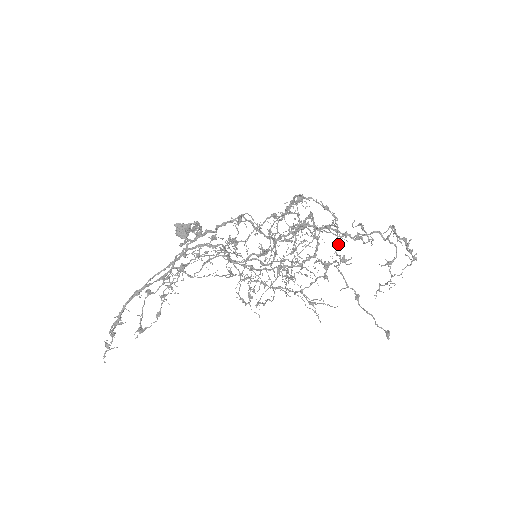
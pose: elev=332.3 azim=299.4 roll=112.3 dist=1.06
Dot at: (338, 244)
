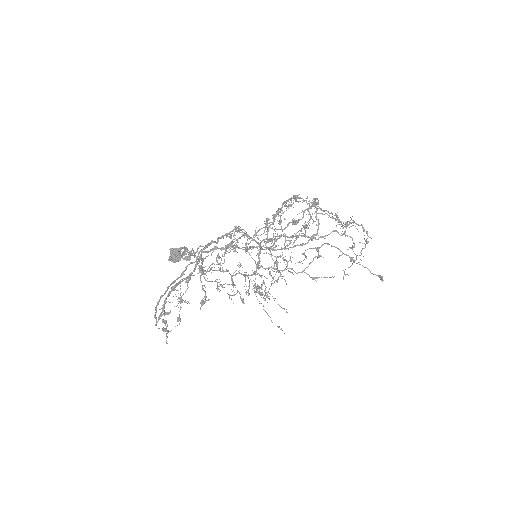
Dot at: (335, 219)
